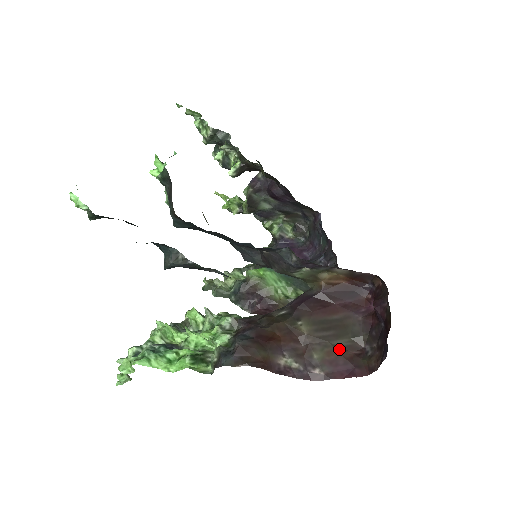
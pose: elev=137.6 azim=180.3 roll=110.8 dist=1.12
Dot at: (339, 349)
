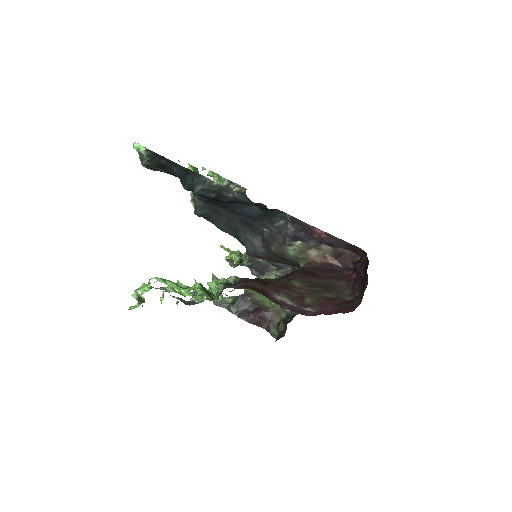
Dot at: (327, 298)
